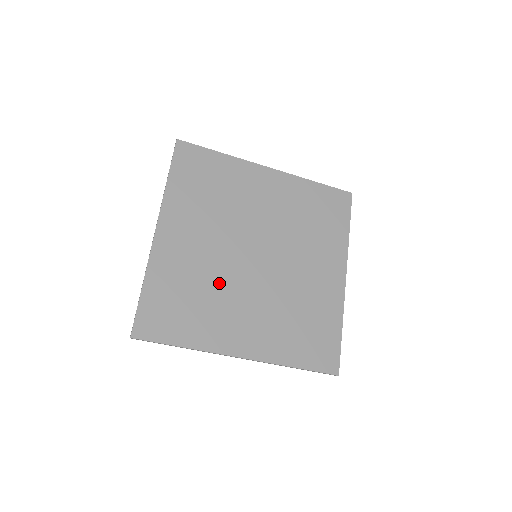
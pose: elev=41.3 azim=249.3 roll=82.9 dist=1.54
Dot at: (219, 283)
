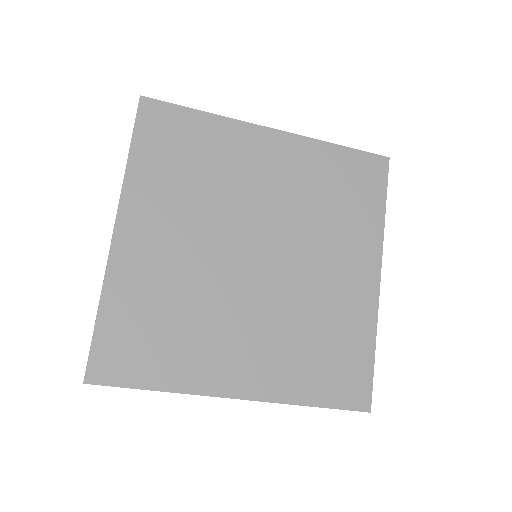
Dot at: (205, 298)
